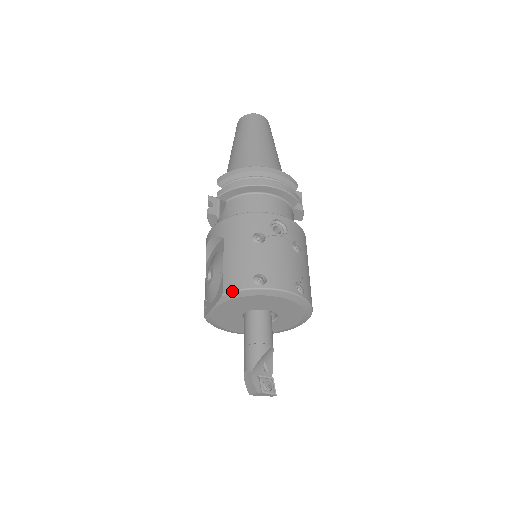
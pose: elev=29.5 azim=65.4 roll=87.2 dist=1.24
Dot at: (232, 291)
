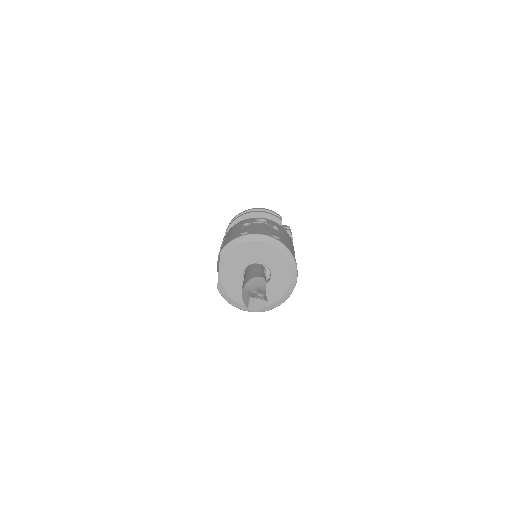
Dot at: (226, 245)
